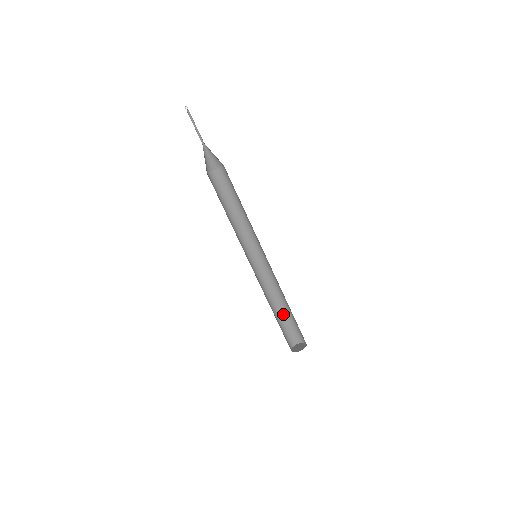
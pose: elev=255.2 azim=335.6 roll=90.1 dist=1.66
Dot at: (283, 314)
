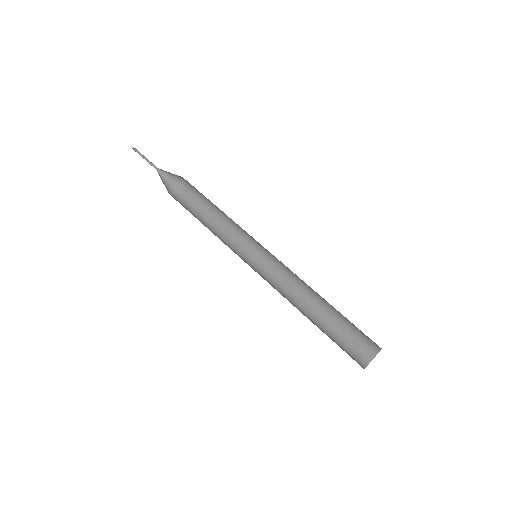
Dot at: (326, 326)
